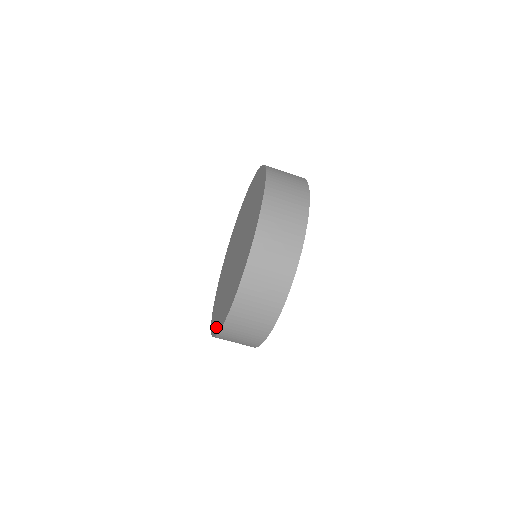
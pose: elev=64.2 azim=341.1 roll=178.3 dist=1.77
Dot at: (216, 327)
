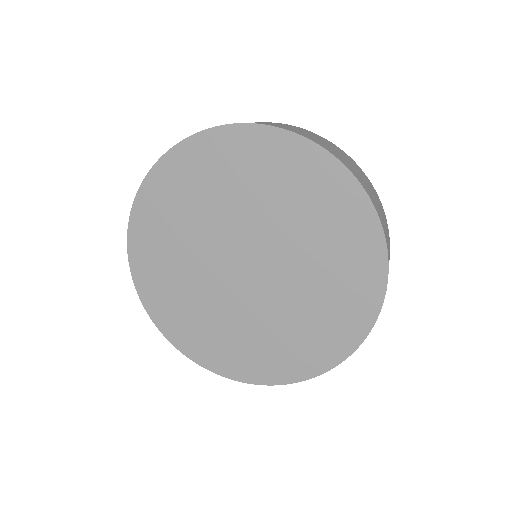
Dot at: (198, 353)
